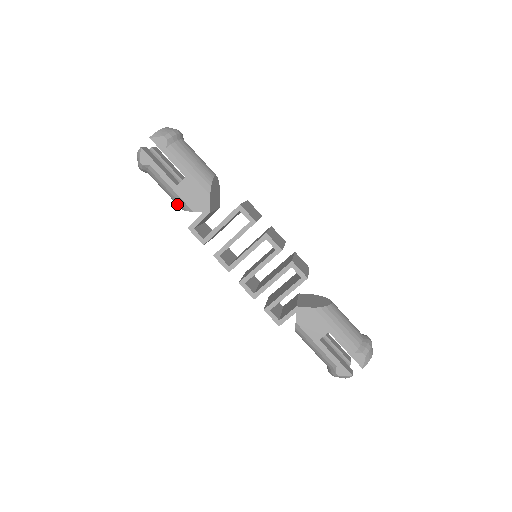
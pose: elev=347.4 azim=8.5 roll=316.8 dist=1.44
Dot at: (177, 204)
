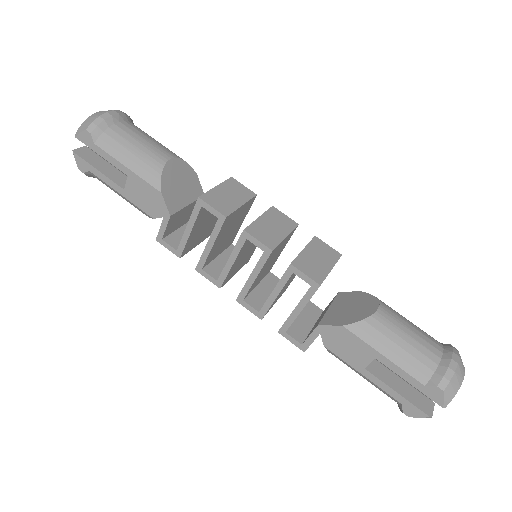
Dot at: occluded
